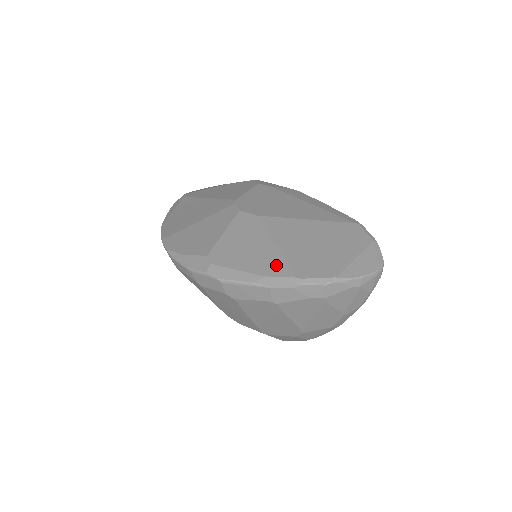
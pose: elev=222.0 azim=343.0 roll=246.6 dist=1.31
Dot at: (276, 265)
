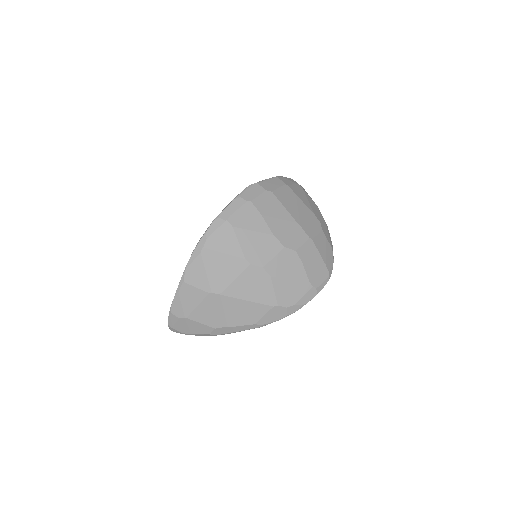
Dot at: occluded
